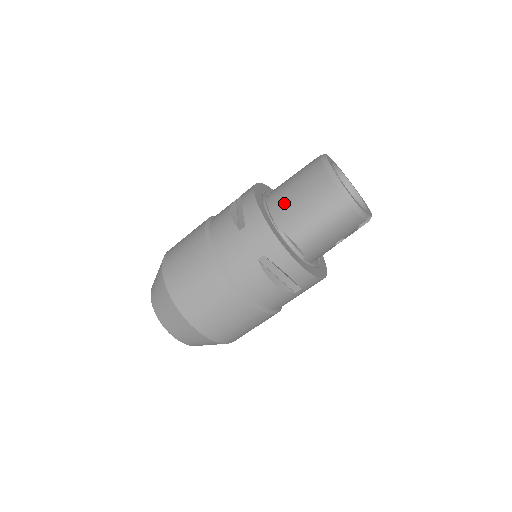
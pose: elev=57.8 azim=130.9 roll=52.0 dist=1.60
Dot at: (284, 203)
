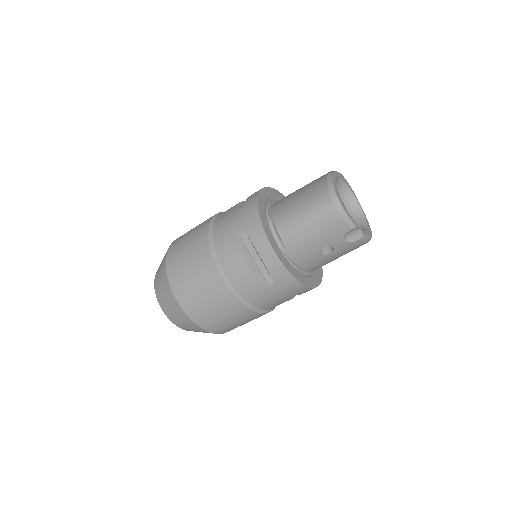
Dot at: (284, 199)
